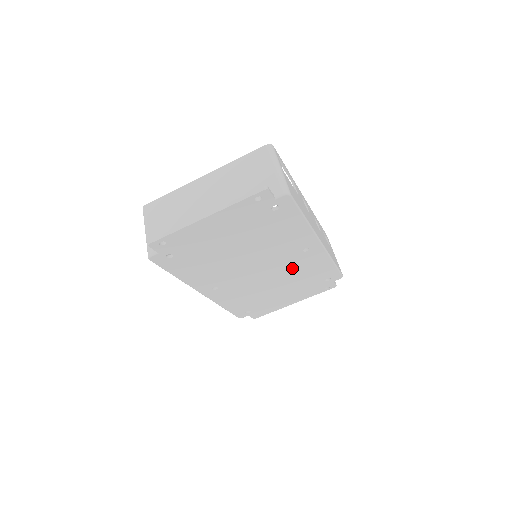
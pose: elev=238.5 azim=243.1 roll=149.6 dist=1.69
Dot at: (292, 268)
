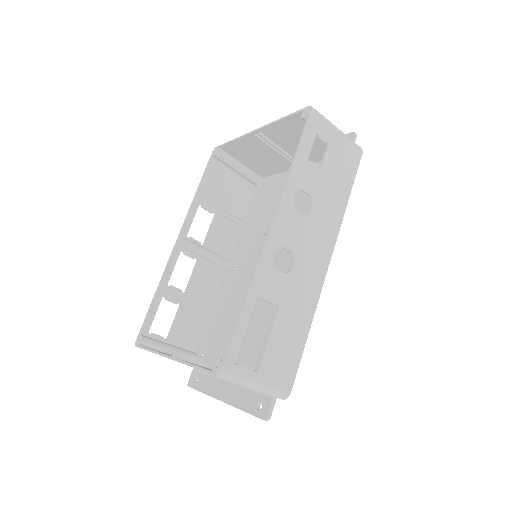
Dot at: occluded
